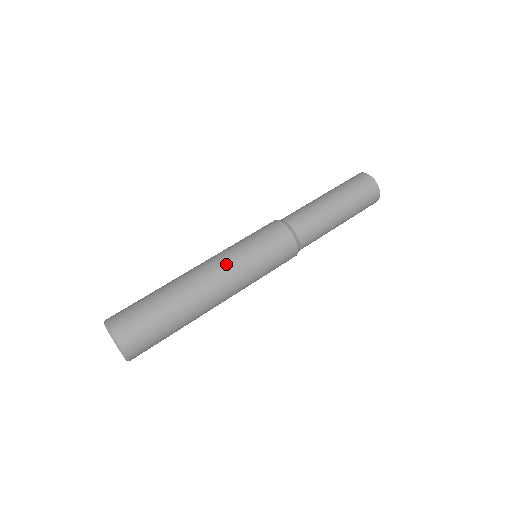
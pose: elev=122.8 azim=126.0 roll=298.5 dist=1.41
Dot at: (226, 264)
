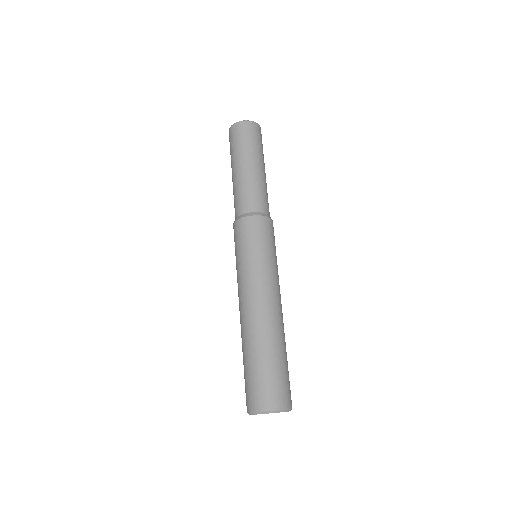
Dot at: (276, 285)
